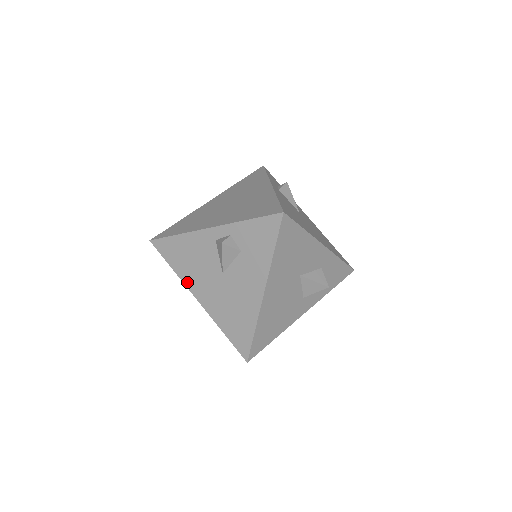
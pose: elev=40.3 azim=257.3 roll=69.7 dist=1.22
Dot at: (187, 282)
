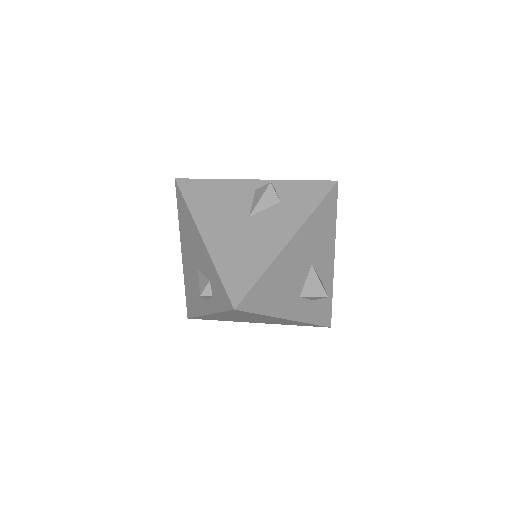
Dot at: (199, 219)
